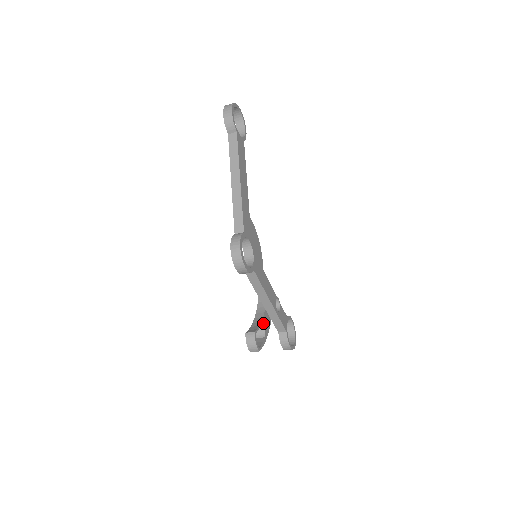
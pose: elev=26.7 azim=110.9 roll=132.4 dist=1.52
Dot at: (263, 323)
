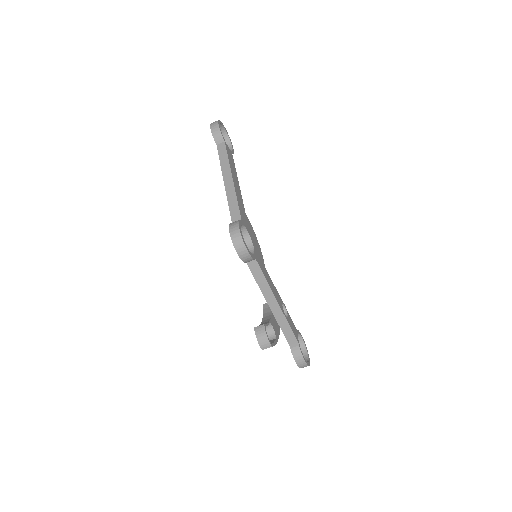
Dot at: (272, 324)
